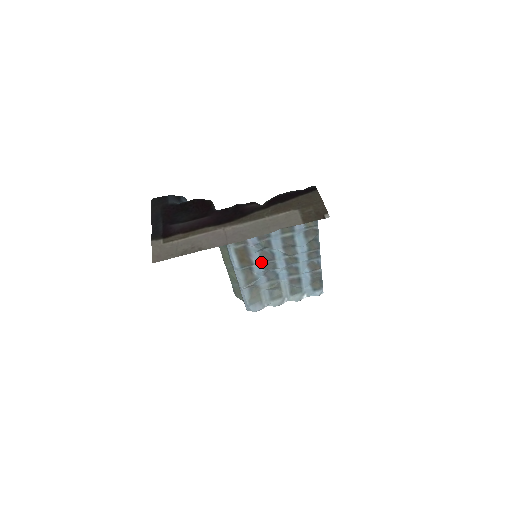
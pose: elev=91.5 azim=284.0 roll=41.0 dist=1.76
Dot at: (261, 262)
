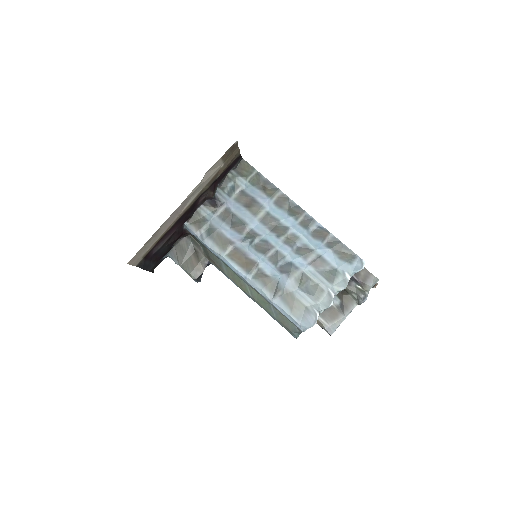
Dot at: (263, 257)
